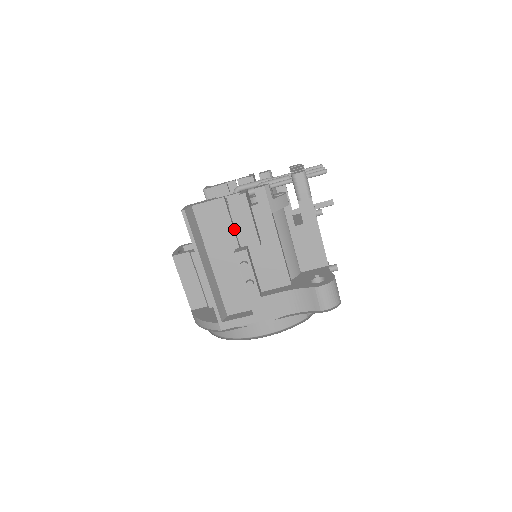
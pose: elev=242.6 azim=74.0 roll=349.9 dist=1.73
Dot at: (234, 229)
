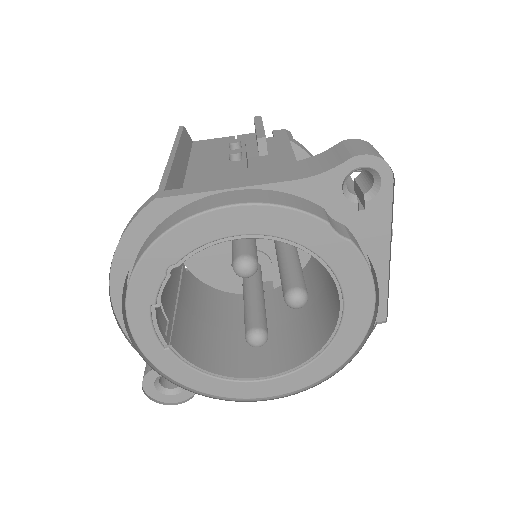
Dot at: occluded
